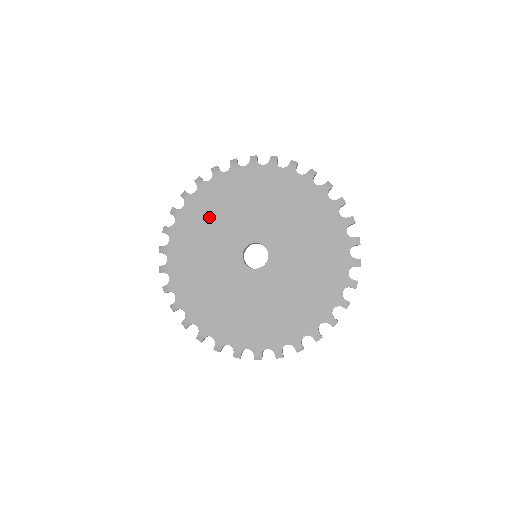
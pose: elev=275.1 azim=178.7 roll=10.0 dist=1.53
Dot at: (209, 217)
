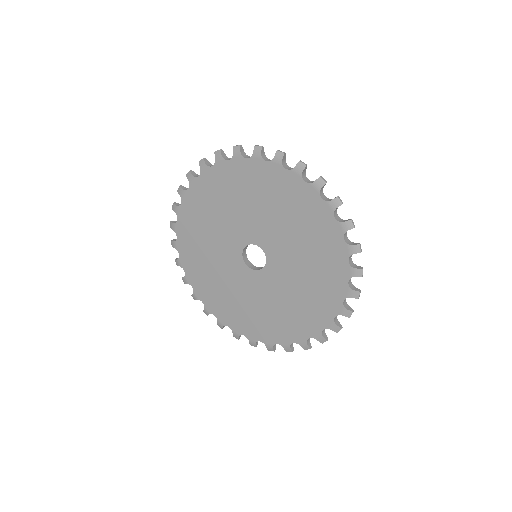
Dot at: (212, 206)
